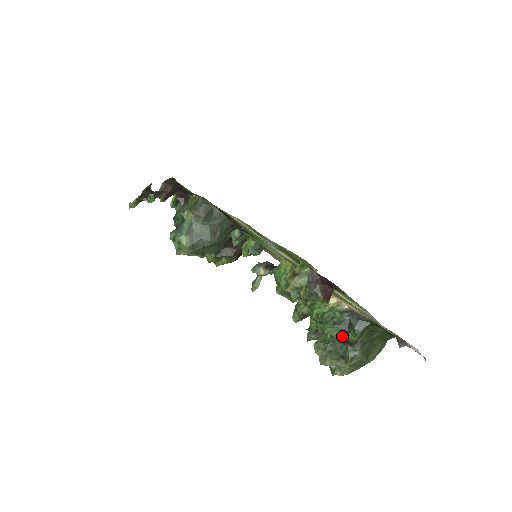
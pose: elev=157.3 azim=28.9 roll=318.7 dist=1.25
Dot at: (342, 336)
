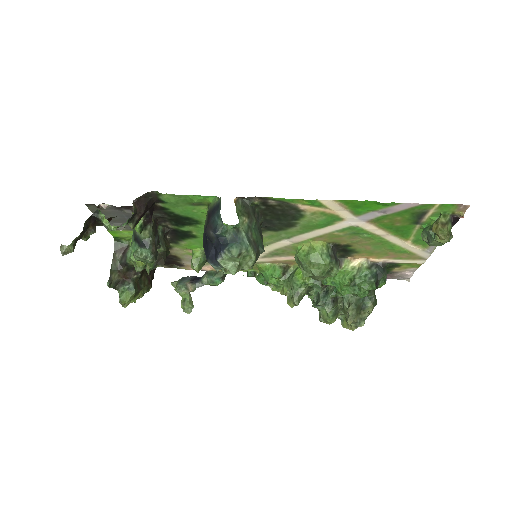
Dot at: (375, 287)
